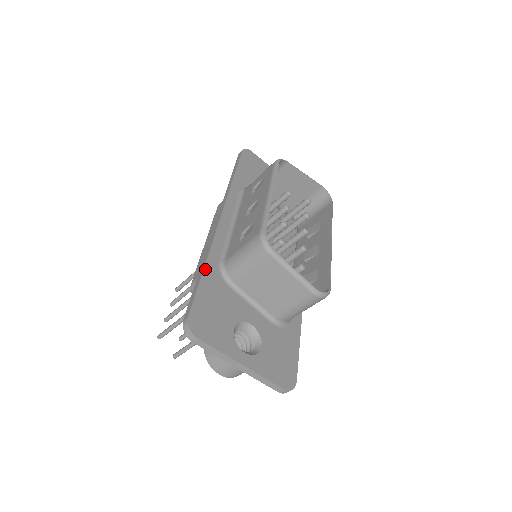
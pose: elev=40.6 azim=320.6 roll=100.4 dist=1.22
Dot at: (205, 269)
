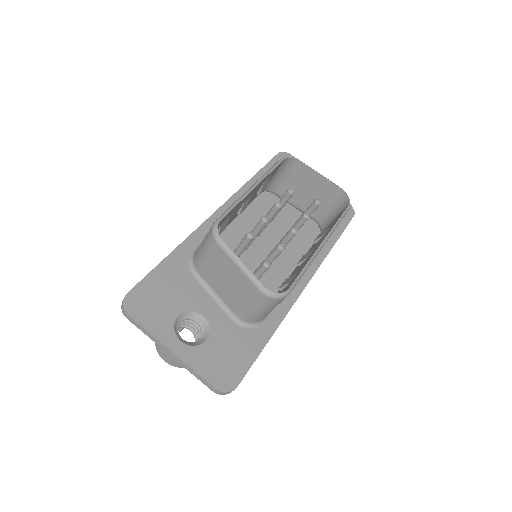
Dot at: (171, 255)
